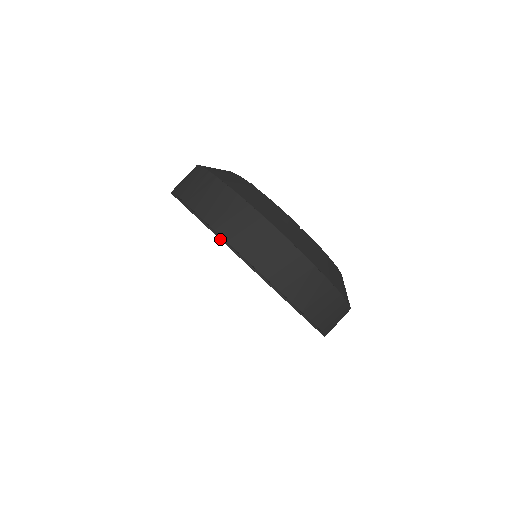
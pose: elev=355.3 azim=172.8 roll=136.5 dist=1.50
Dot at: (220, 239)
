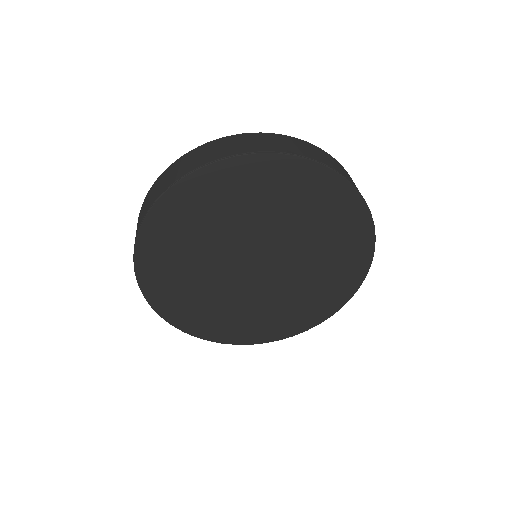
Dot at: (184, 177)
